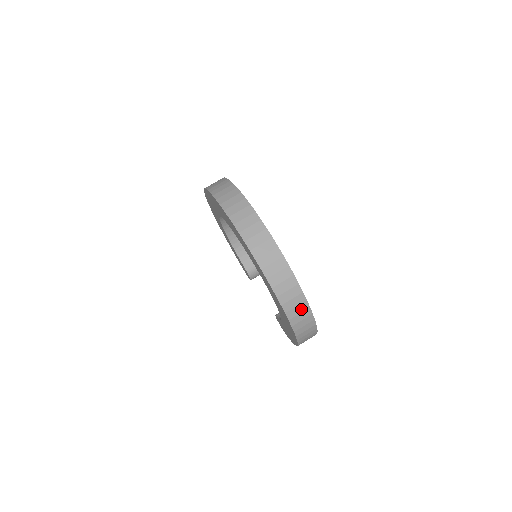
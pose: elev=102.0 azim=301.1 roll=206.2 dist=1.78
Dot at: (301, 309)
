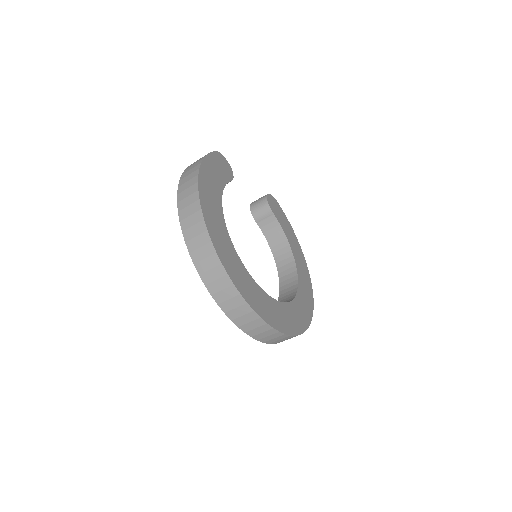
Dot at: occluded
